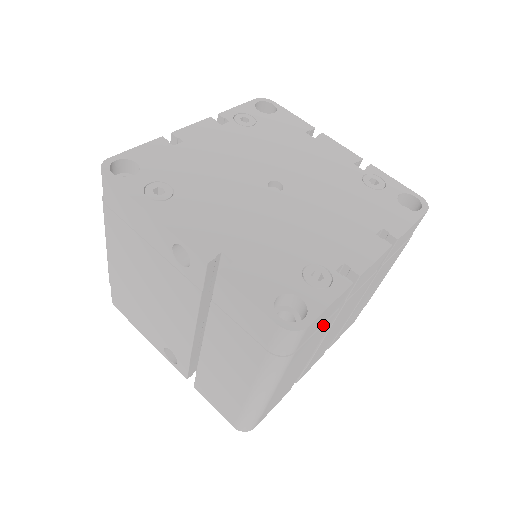
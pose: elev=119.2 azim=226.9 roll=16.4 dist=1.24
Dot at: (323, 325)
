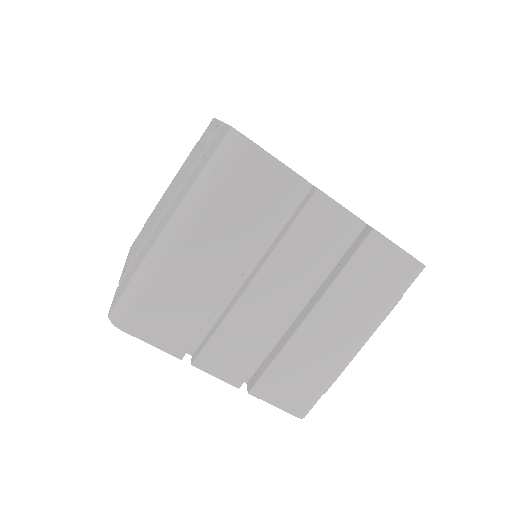
Dot at: (261, 205)
